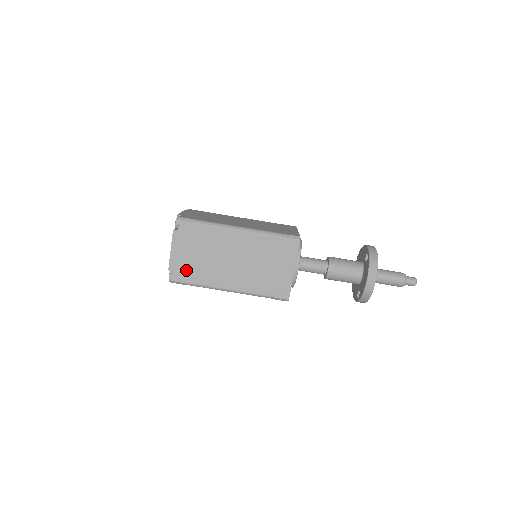
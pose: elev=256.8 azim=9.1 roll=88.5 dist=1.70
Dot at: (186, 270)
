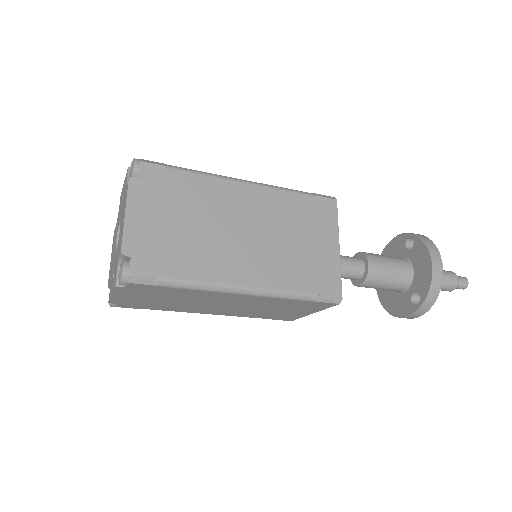
Dot at: (158, 252)
